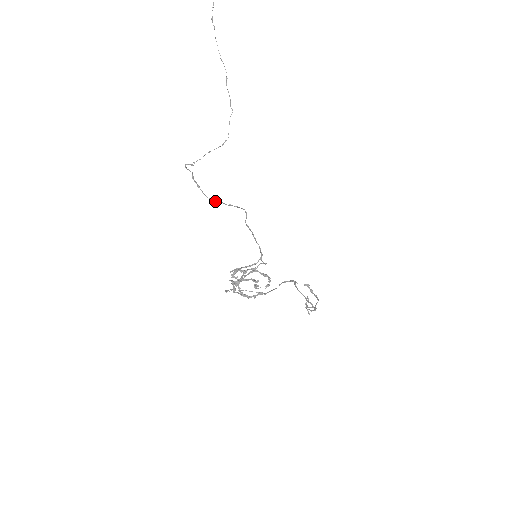
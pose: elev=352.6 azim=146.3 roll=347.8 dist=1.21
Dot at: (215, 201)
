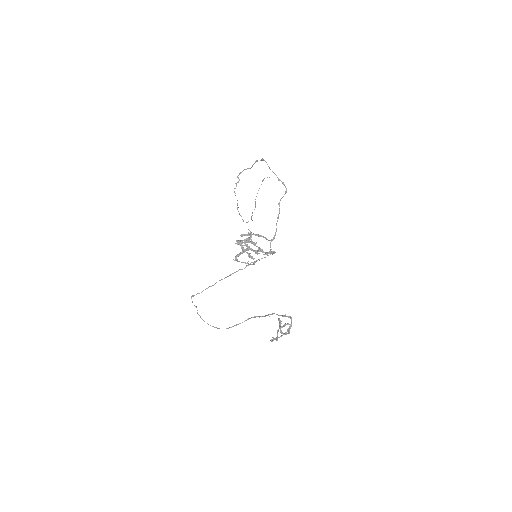
Dot at: occluded
